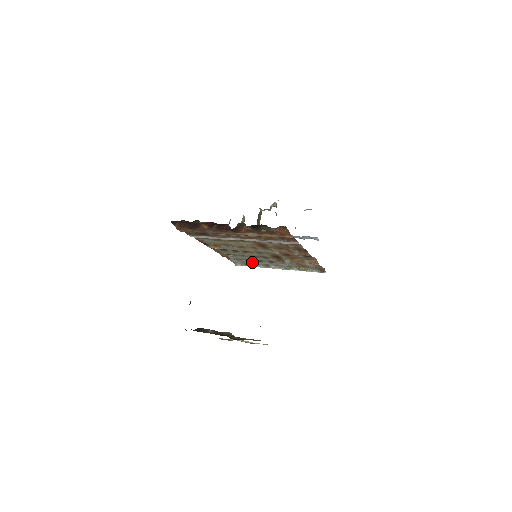
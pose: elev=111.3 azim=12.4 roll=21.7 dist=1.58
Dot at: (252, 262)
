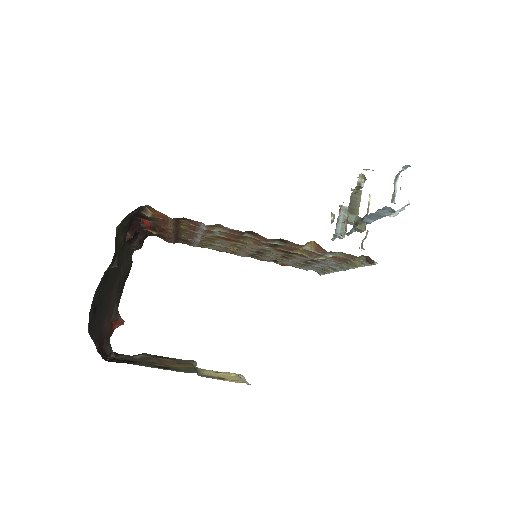
Dot at: occluded
